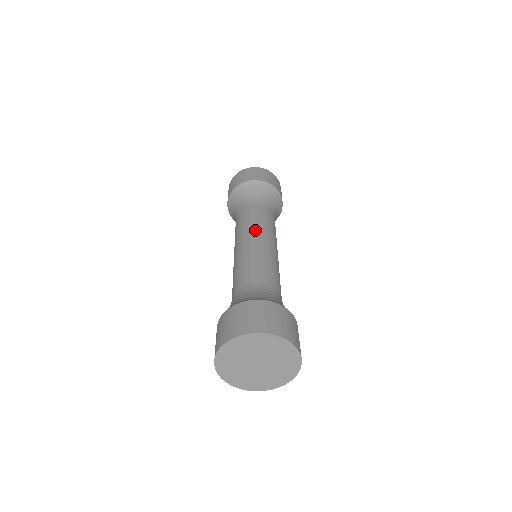
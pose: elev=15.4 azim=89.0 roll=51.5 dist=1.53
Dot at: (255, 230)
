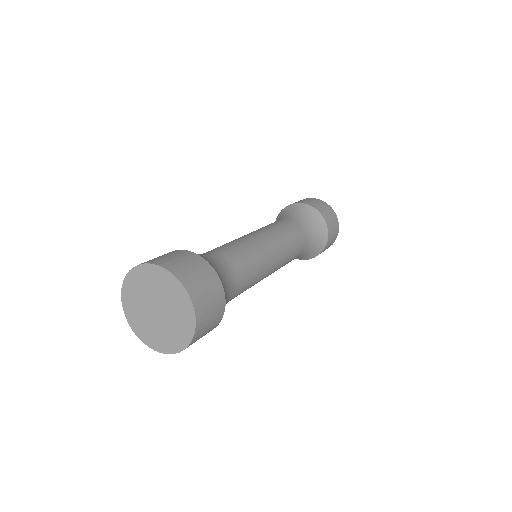
Dot at: occluded
